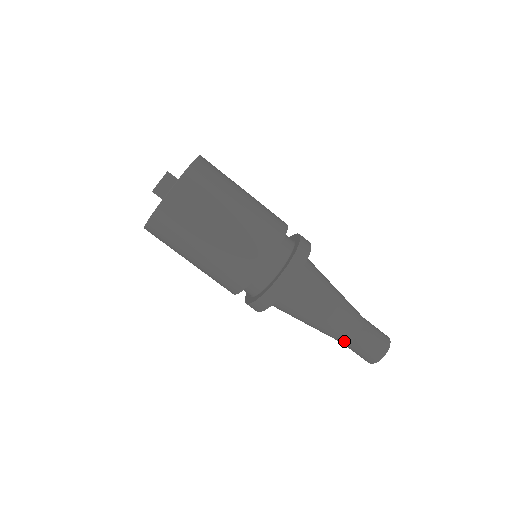
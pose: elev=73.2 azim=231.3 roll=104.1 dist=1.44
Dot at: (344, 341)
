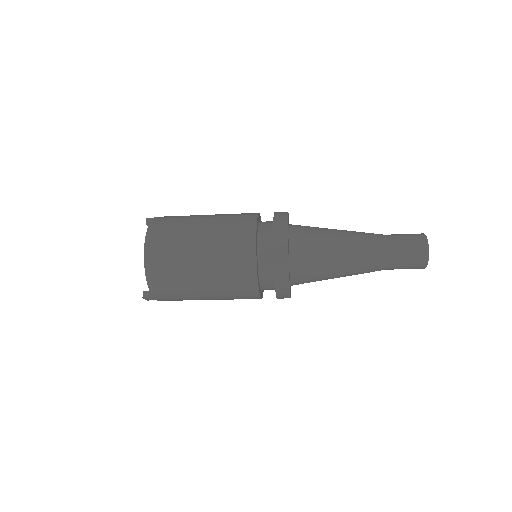
Dot at: occluded
